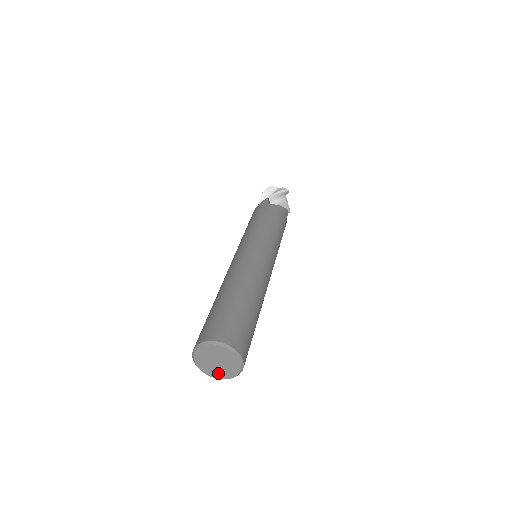
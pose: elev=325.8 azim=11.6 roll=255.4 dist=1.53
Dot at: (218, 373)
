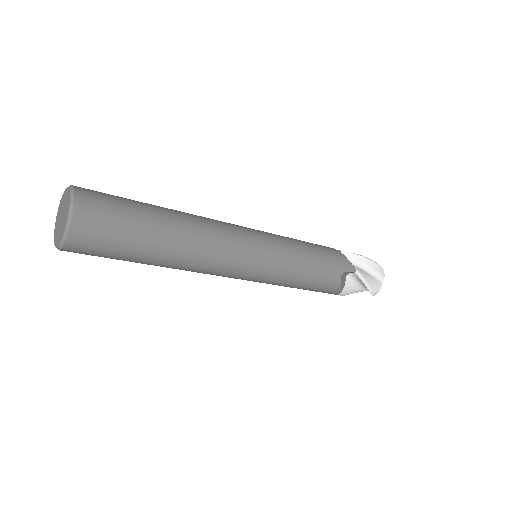
Dot at: (58, 236)
